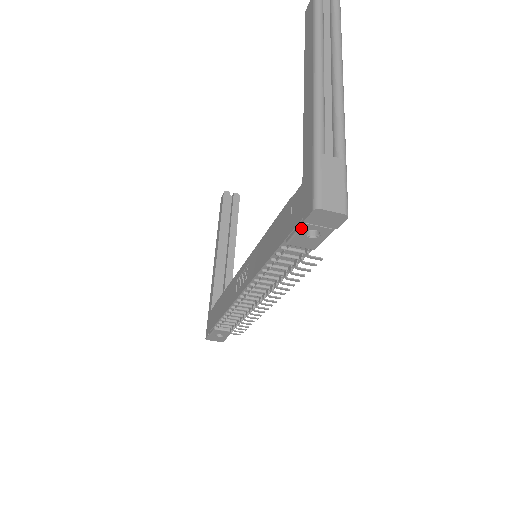
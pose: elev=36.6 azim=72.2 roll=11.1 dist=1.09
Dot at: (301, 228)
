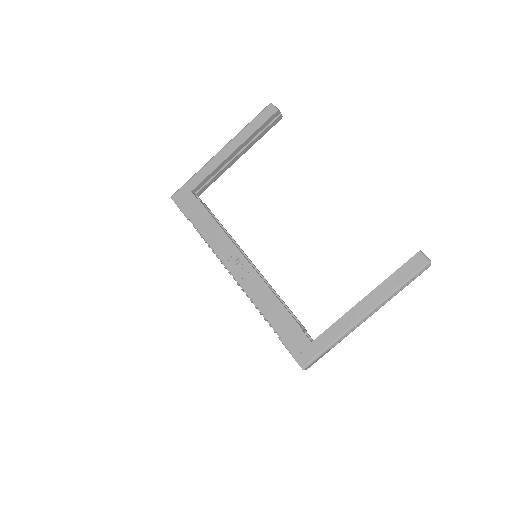
Dot at: (291, 354)
